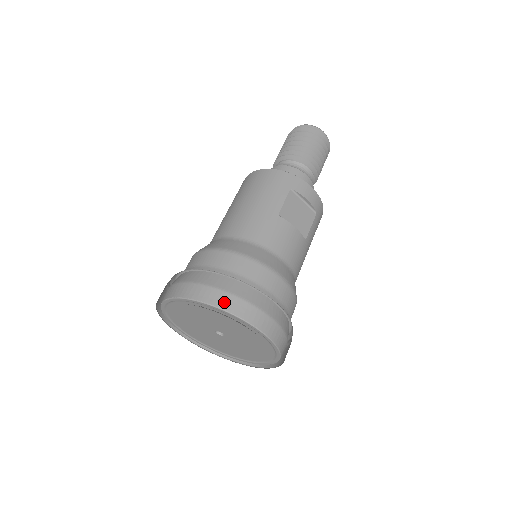
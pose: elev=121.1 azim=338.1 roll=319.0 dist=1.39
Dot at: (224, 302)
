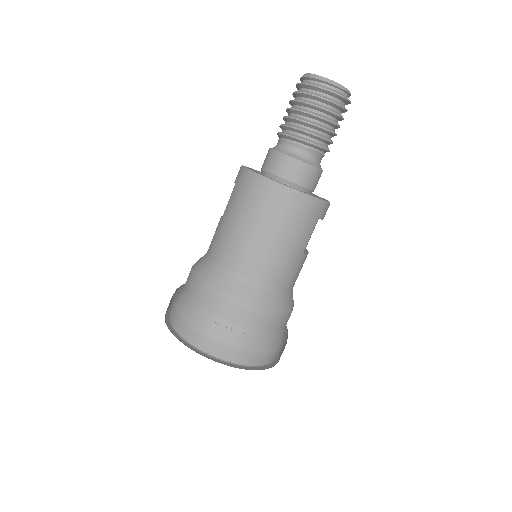
Dot at: (263, 361)
